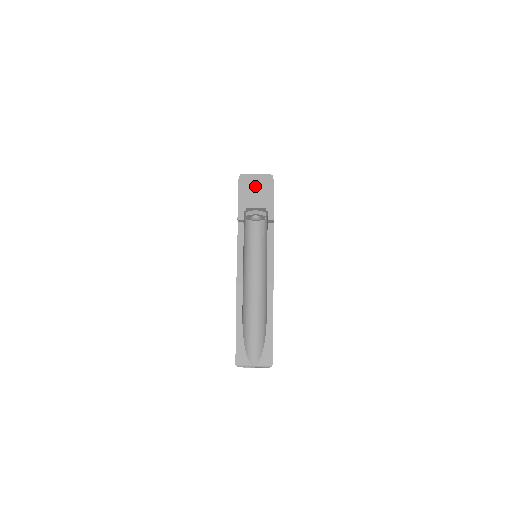
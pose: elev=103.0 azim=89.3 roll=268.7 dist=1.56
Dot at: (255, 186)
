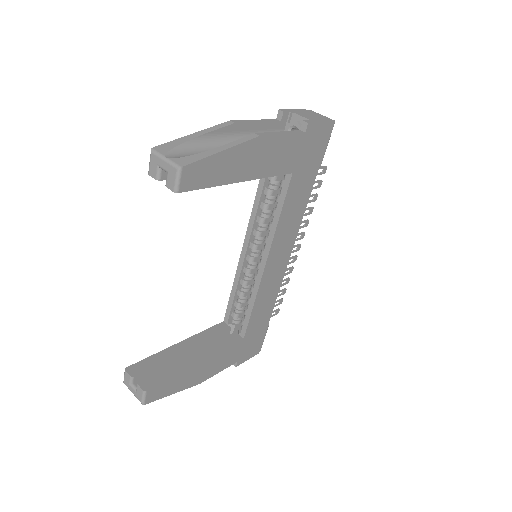
Dot at: (314, 115)
